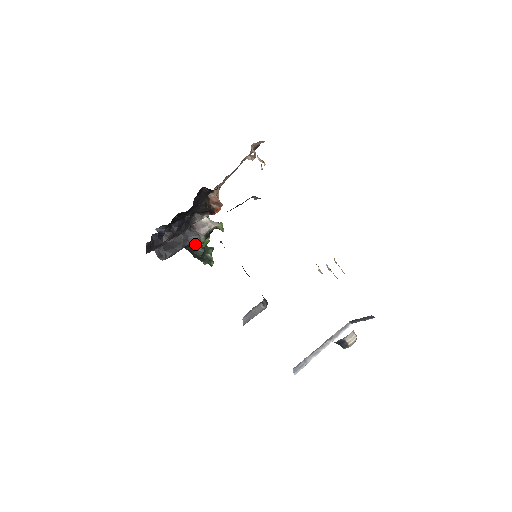
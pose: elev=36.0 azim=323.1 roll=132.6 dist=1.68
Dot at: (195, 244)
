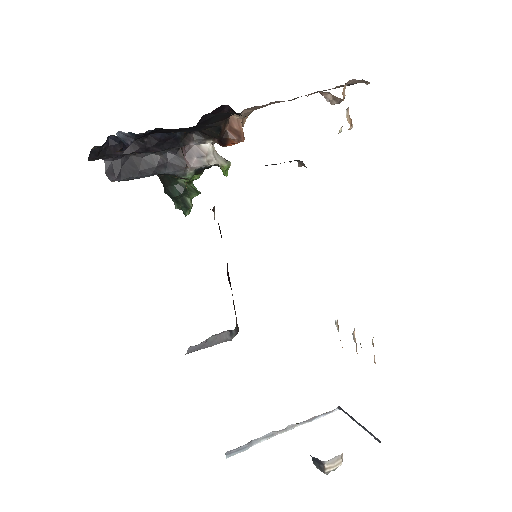
Dot at: (174, 176)
